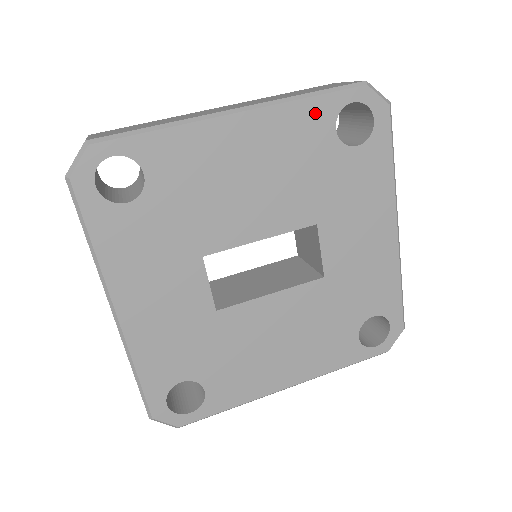
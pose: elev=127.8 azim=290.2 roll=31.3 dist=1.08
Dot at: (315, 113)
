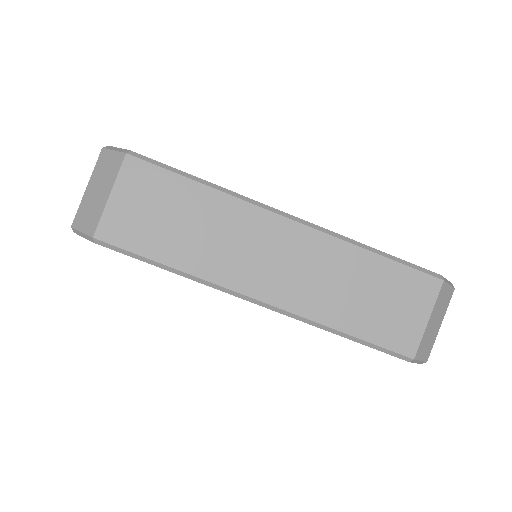
Dot at: occluded
